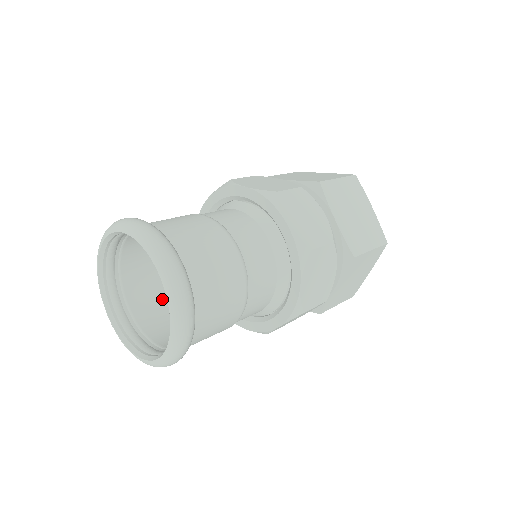
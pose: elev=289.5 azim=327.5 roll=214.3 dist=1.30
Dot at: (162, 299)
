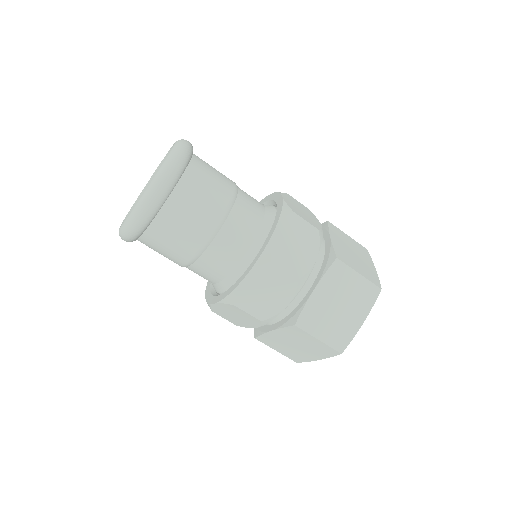
Dot at: occluded
